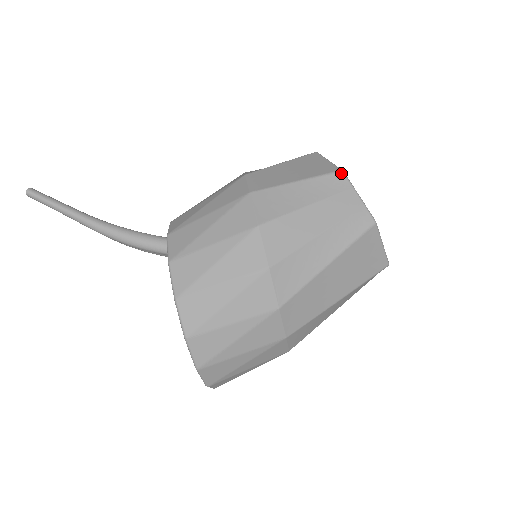
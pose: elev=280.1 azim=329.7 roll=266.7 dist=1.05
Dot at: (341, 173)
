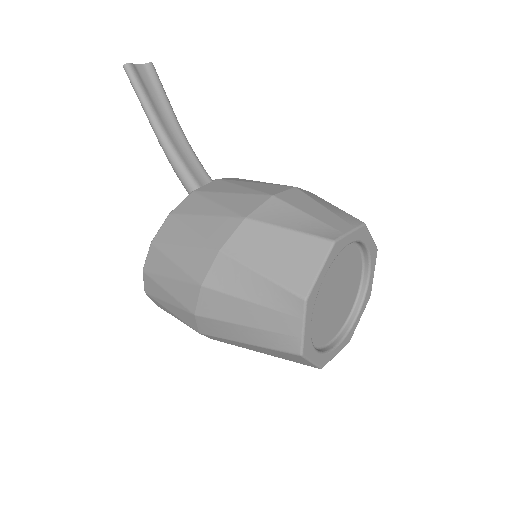
Dot at: (302, 301)
